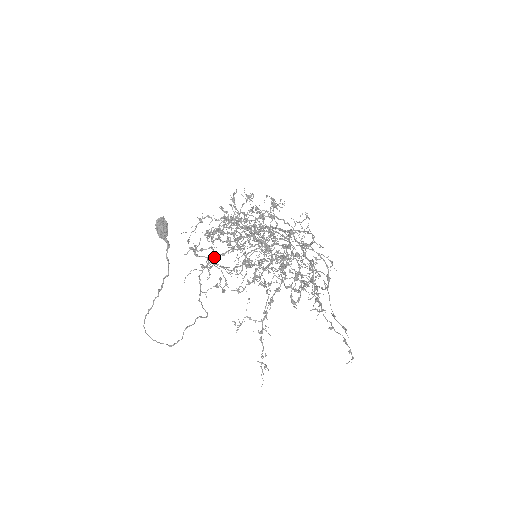
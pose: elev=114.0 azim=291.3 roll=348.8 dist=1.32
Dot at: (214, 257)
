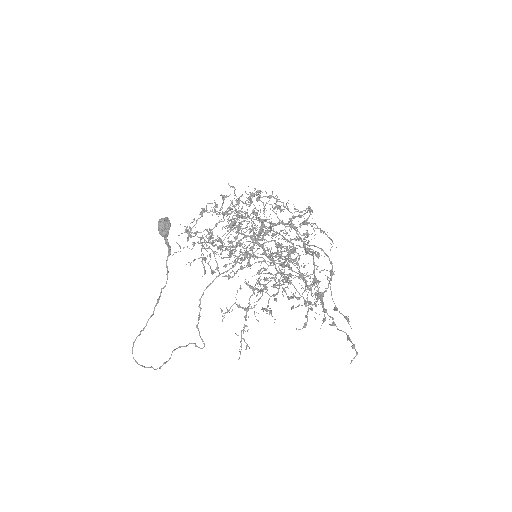
Dot at: occluded
